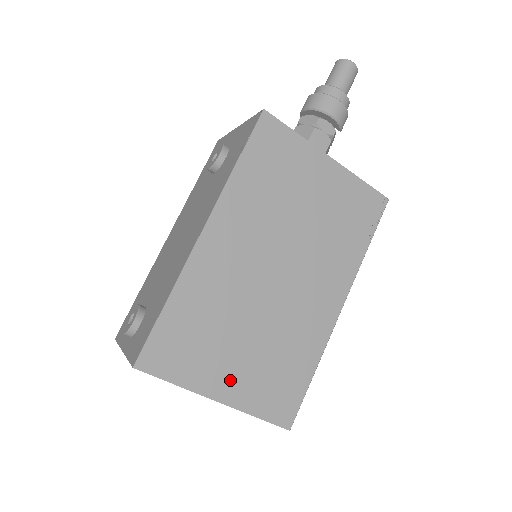
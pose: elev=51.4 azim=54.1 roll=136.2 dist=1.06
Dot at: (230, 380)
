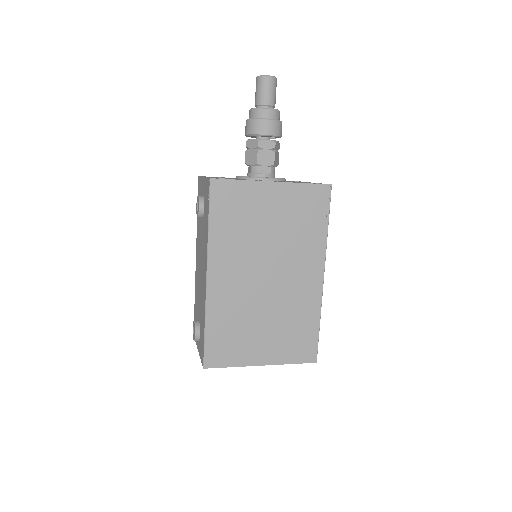
Dot at: (264, 351)
